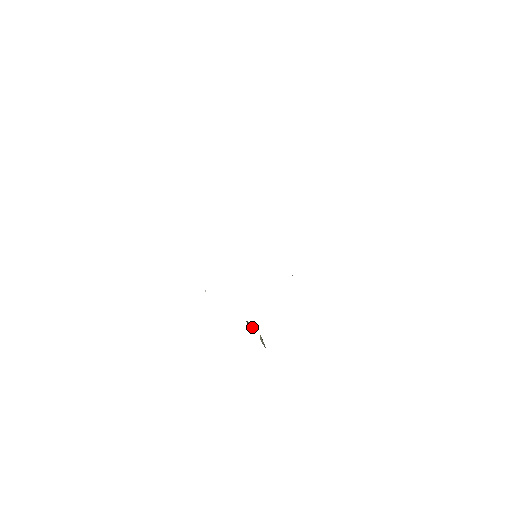
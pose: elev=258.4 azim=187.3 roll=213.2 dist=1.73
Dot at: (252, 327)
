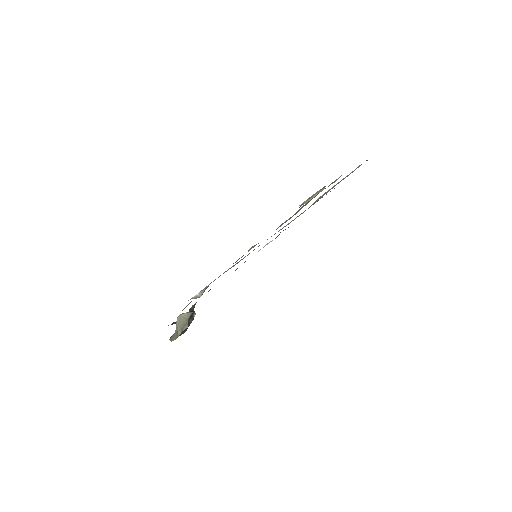
Dot at: (192, 317)
